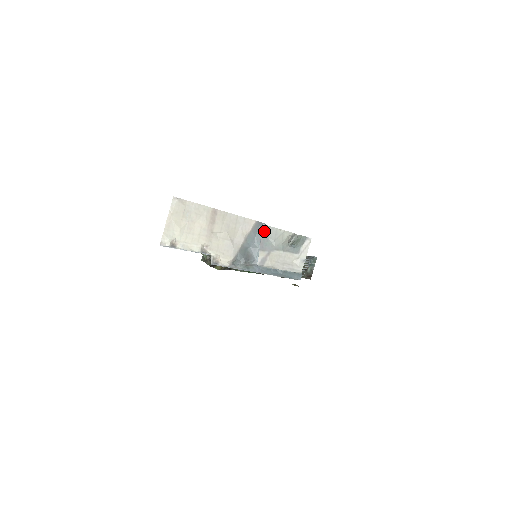
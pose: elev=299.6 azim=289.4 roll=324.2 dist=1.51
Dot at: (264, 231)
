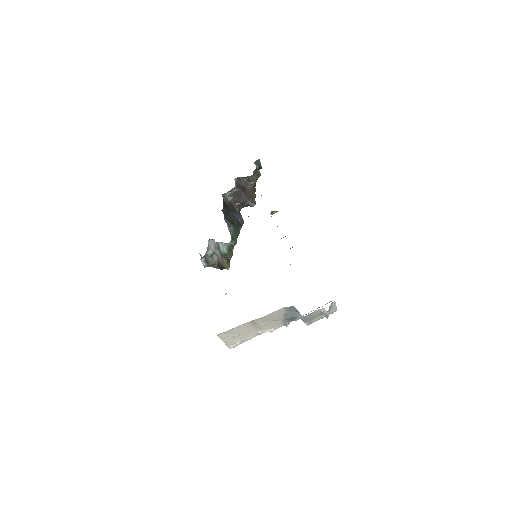
Dot at: (302, 318)
